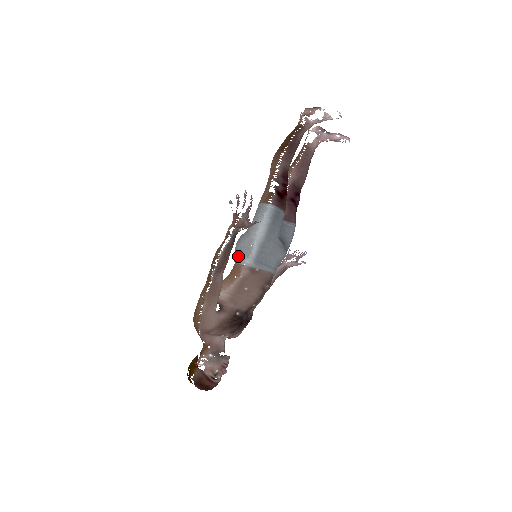
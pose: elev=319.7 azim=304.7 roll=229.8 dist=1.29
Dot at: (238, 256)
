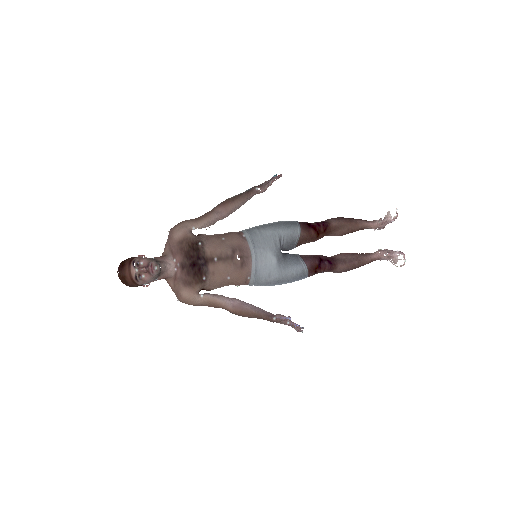
Dot at: occluded
